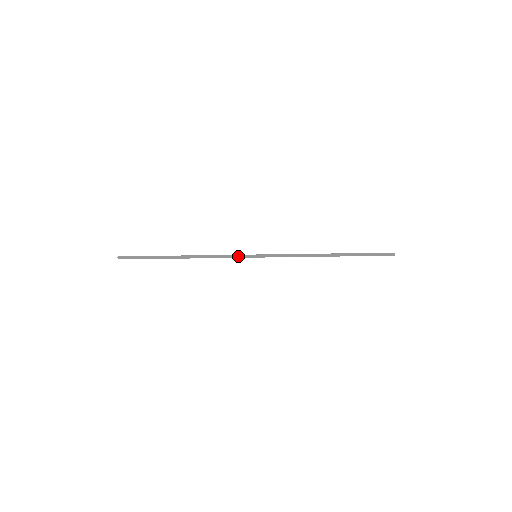
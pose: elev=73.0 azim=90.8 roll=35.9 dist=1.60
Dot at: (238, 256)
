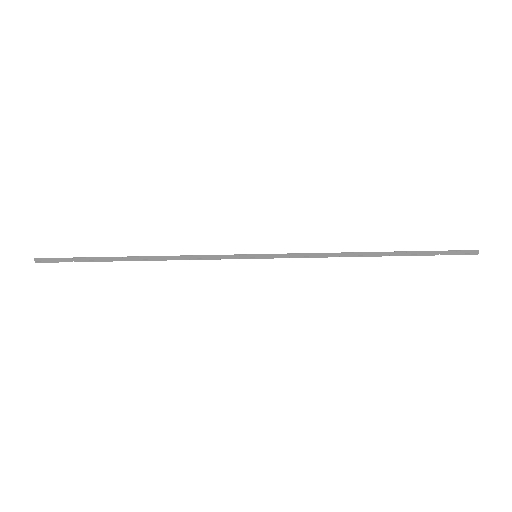
Dot at: (227, 255)
